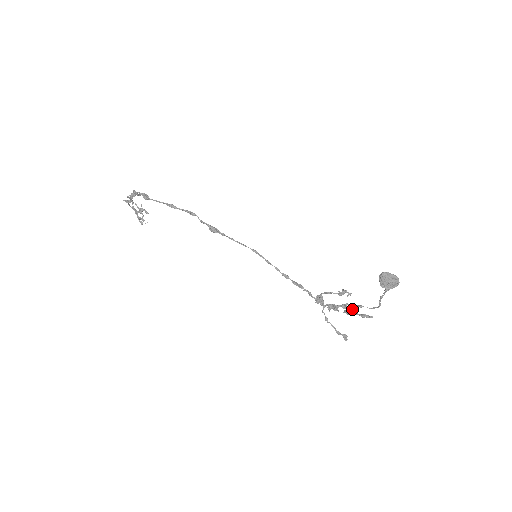
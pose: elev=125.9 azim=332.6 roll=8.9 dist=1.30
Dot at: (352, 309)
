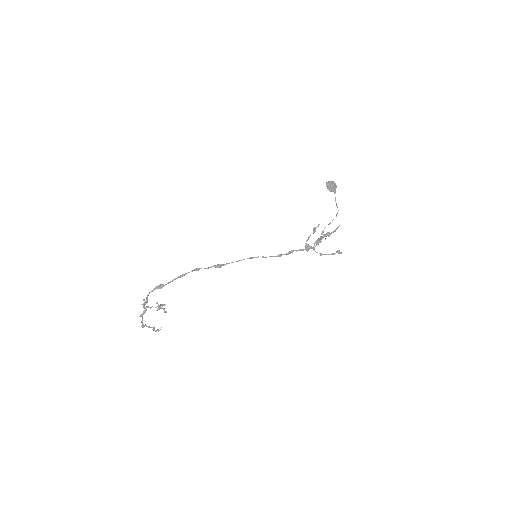
Dot at: occluded
